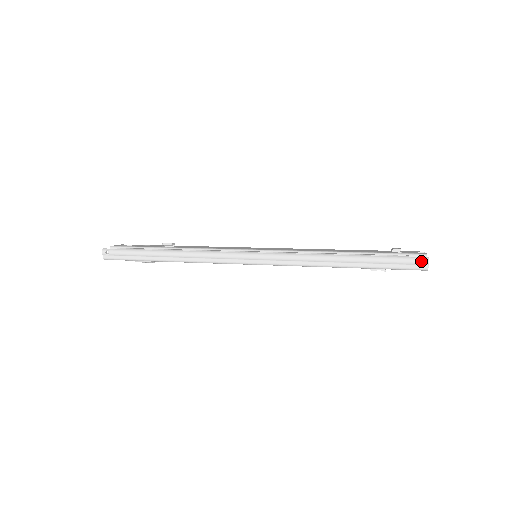
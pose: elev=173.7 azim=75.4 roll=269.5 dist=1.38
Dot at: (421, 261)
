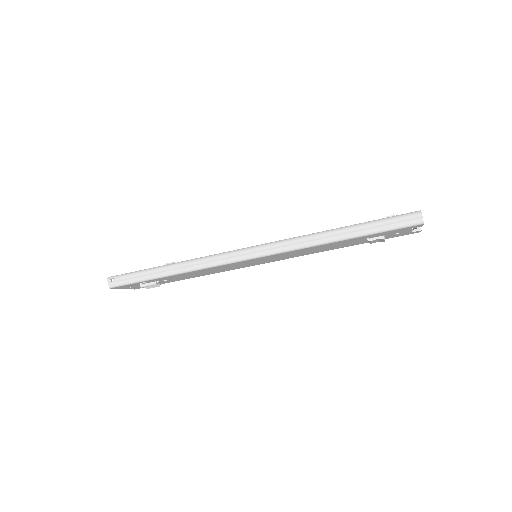
Dot at: (414, 215)
